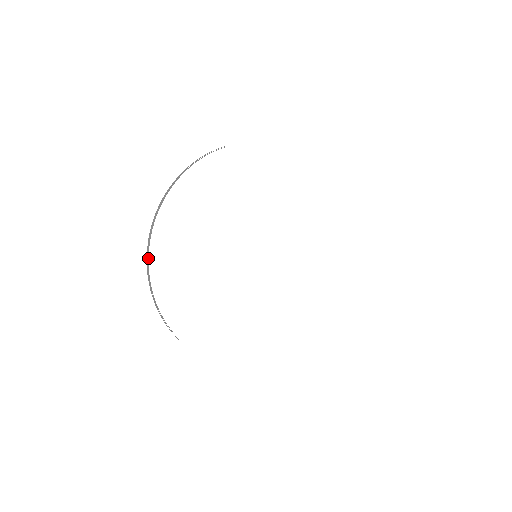
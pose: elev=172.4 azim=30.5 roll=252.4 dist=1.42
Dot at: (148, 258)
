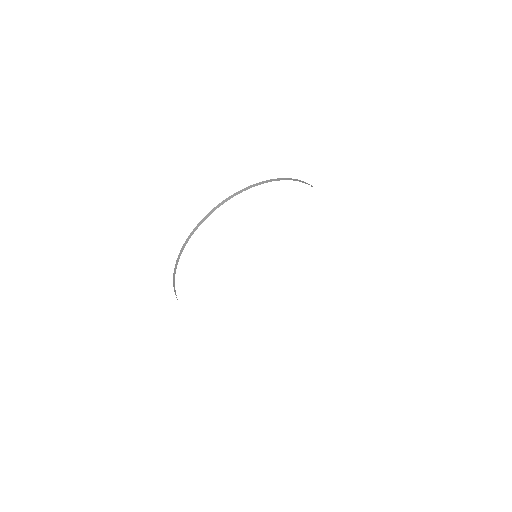
Dot at: occluded
